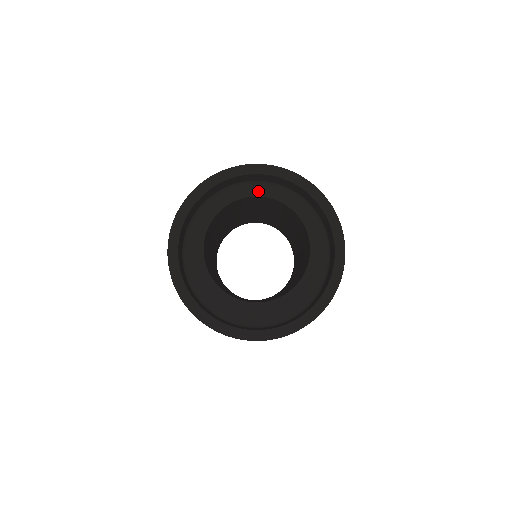
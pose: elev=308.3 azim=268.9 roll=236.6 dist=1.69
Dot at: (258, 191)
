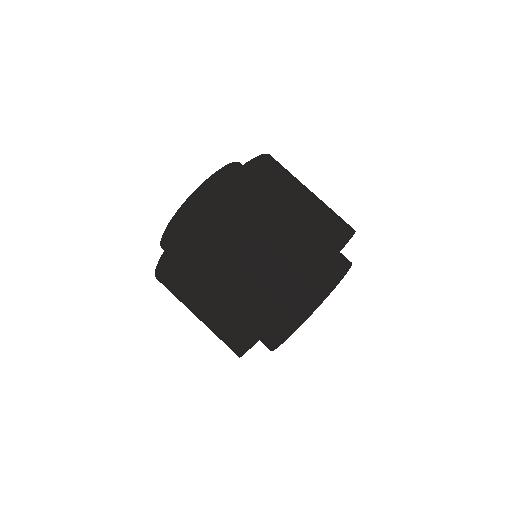
Dot at: occluded
